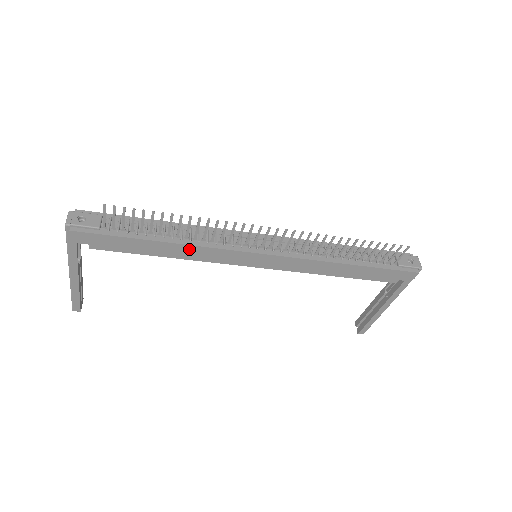
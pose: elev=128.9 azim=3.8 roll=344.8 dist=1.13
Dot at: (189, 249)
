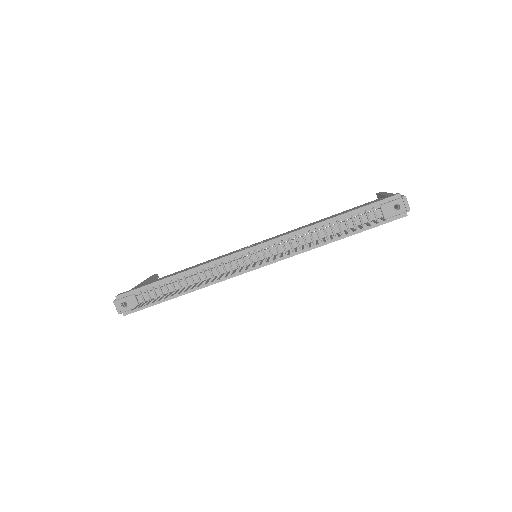
Dot at: (204, 287)
